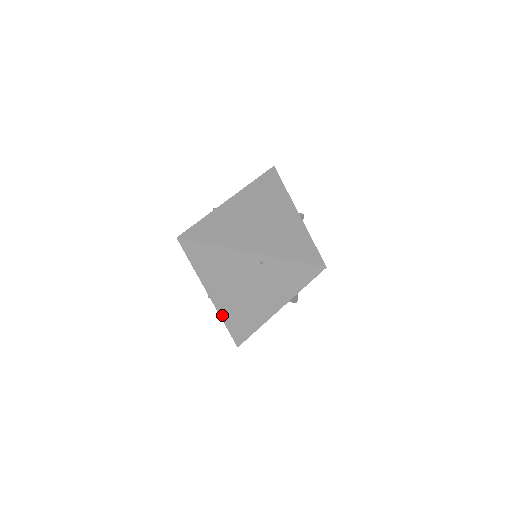
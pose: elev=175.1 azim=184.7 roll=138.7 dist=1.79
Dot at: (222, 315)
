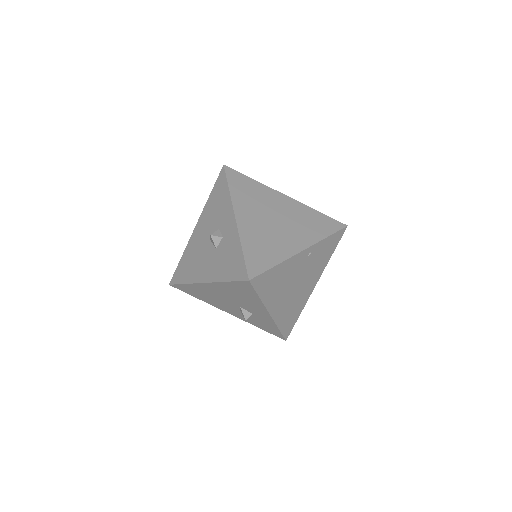
Dot at: (278, 323)
